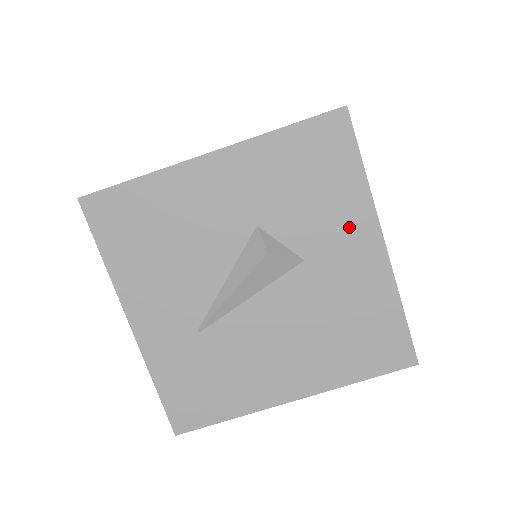
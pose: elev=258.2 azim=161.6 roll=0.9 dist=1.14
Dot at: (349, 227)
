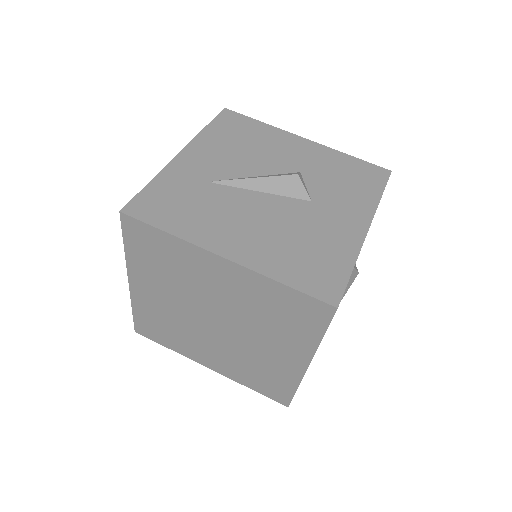
Dot at: (353, 208)
